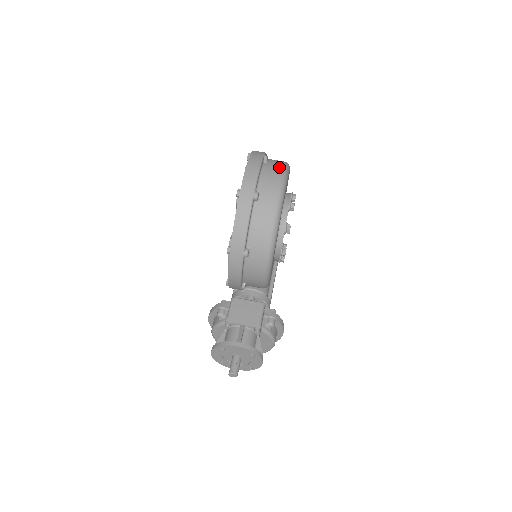
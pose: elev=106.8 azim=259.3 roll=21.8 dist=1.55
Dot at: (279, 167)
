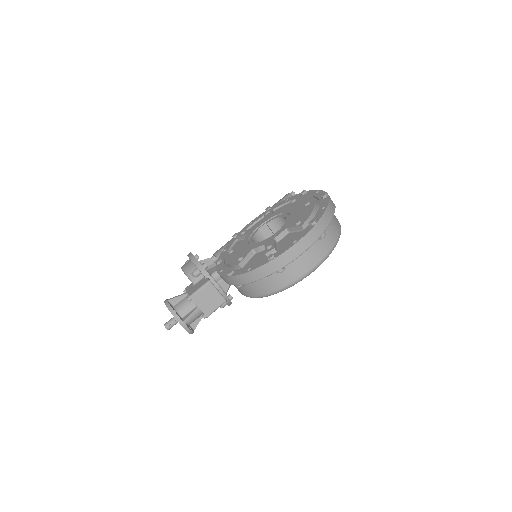
Dot at: (323, 253)
